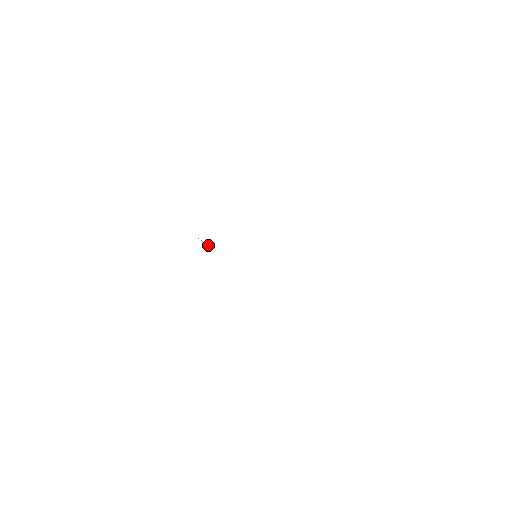
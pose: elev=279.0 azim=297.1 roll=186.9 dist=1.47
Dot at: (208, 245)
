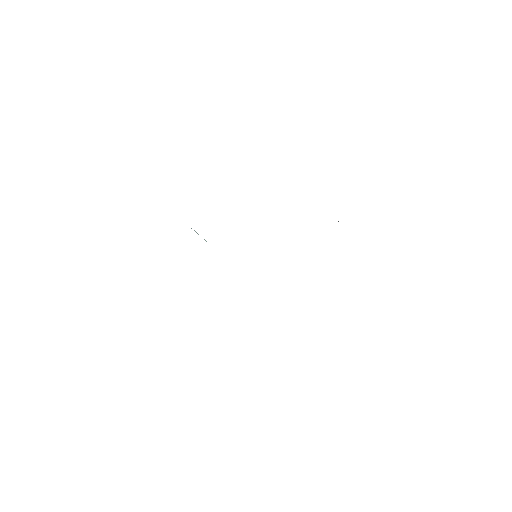
Dot at: (204, 239)
